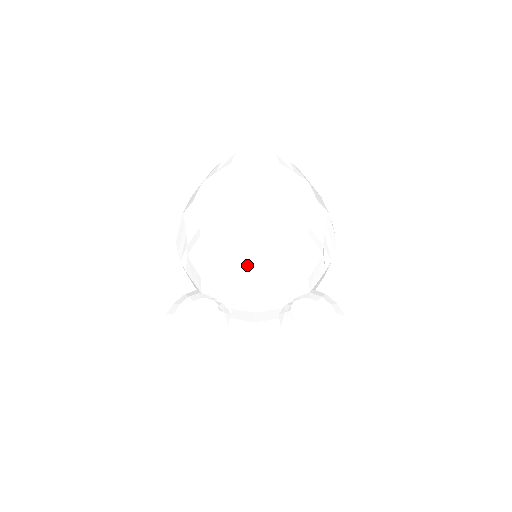
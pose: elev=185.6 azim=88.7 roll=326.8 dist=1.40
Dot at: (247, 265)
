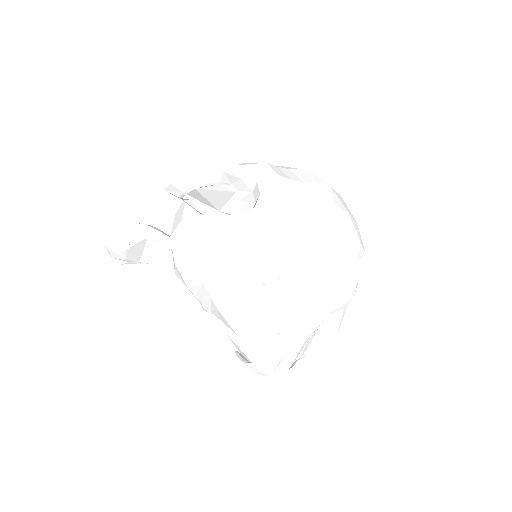
Dot at: occluded
